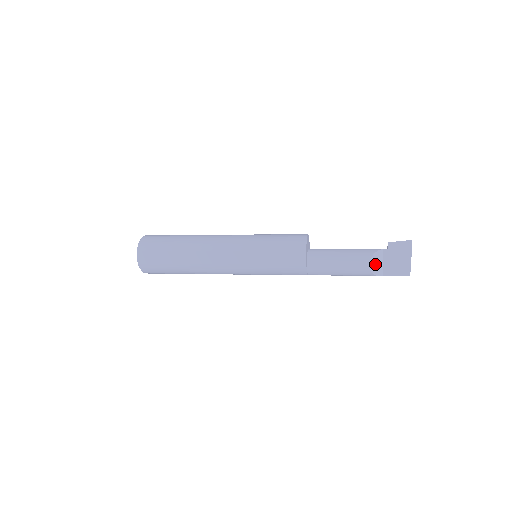
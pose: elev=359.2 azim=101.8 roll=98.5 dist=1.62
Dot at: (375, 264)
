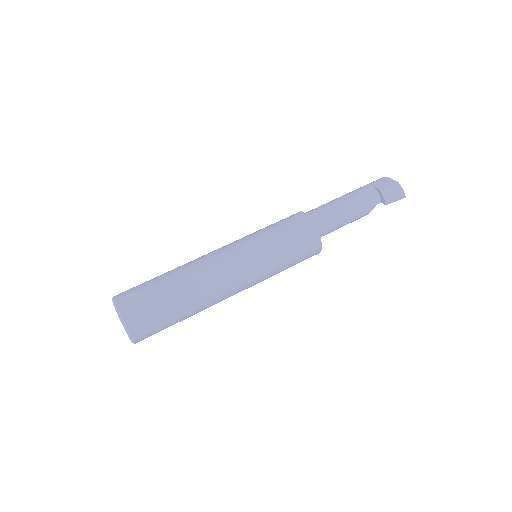
Dot at: occluded
